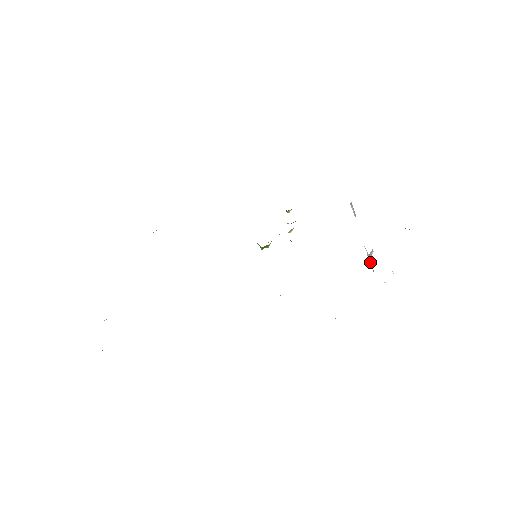
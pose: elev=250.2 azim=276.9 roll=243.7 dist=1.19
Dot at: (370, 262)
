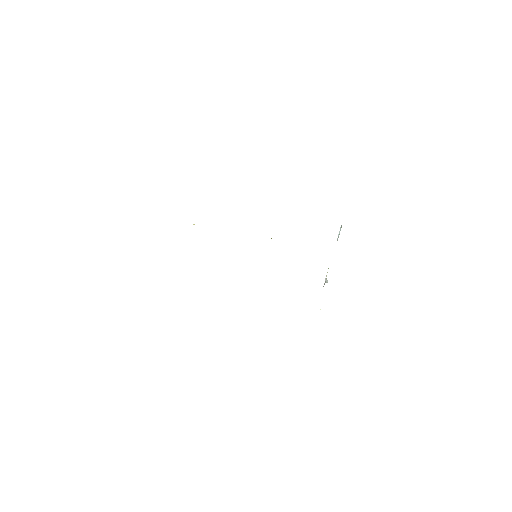
Dot at: occluded
